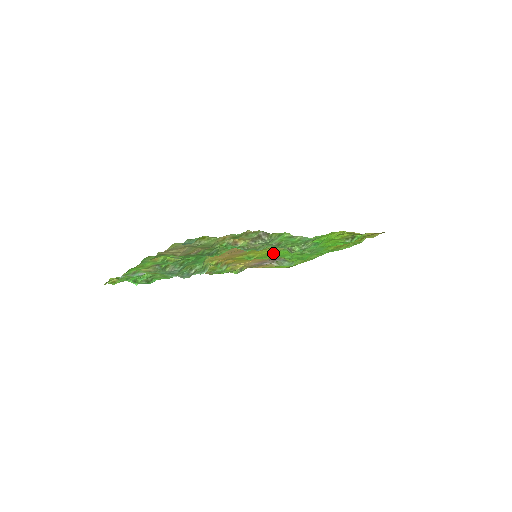
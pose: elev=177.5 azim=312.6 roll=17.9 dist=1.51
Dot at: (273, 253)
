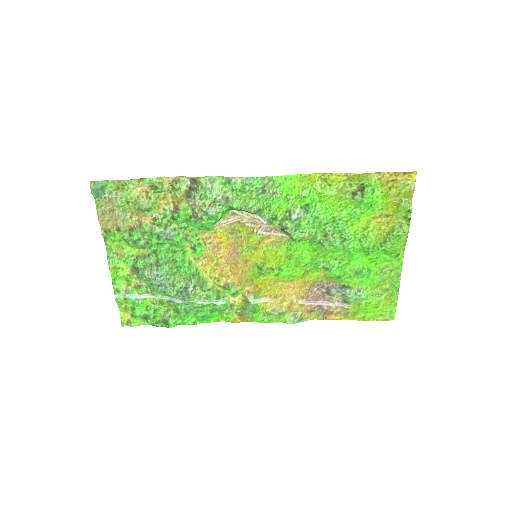
Dot at: (287, 256)
